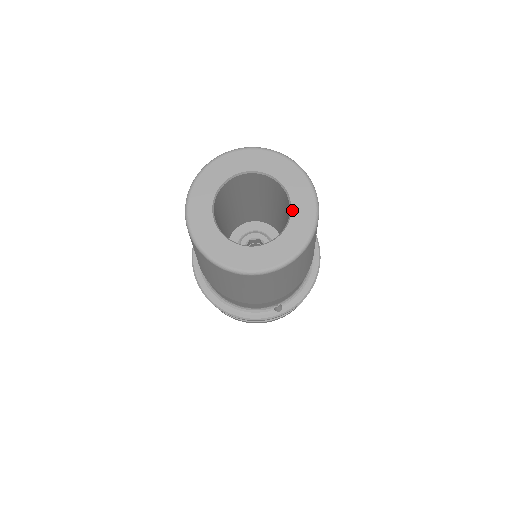
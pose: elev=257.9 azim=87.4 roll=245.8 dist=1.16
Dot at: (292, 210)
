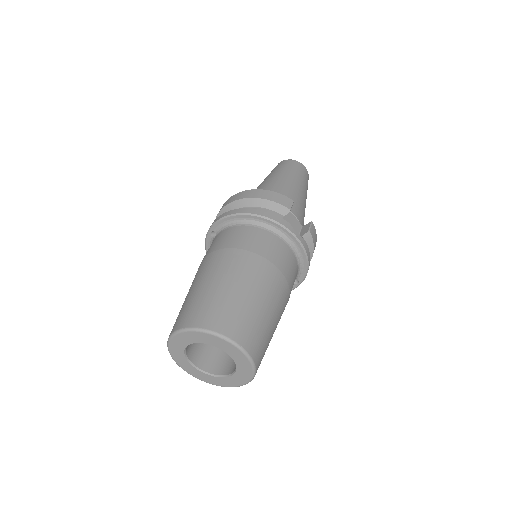
Dot at: (230, 356)
